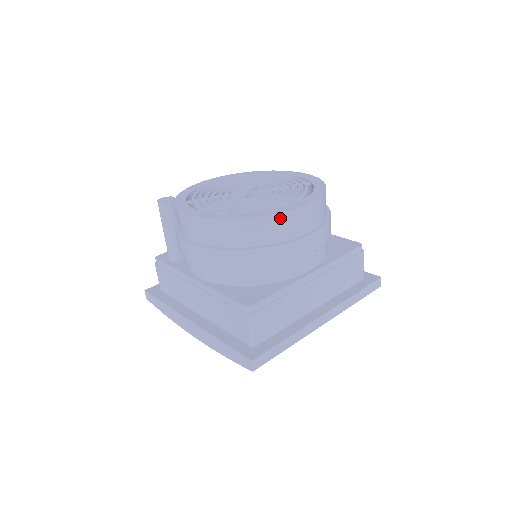
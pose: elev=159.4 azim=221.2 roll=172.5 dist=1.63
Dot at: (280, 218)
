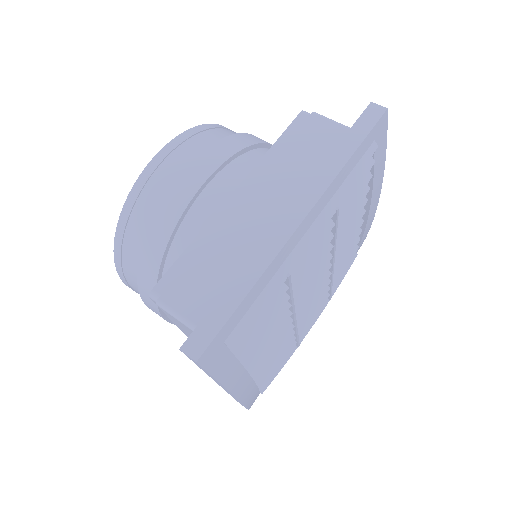
Dot at: (138, 190)
